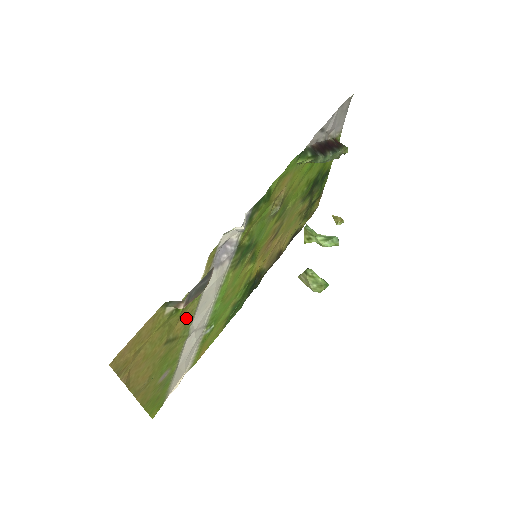
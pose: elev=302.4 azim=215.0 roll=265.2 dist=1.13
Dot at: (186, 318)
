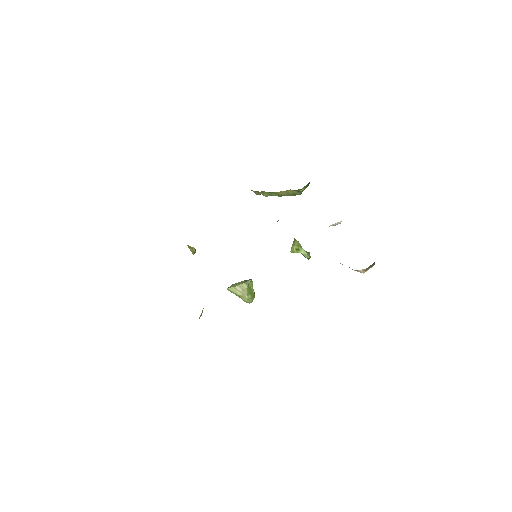
Dot at: occluded
